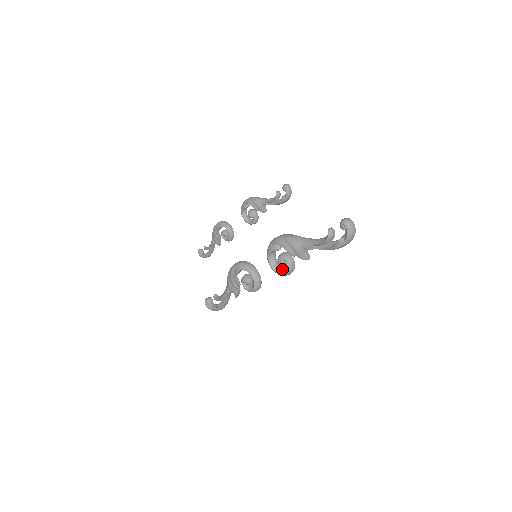
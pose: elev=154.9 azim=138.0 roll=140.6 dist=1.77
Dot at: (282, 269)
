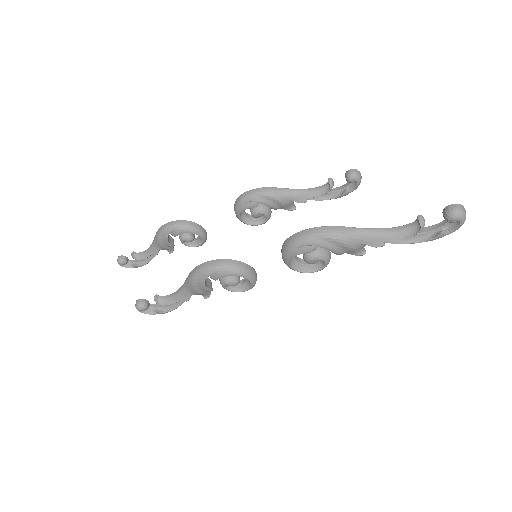
Dot at: (310, 266)
